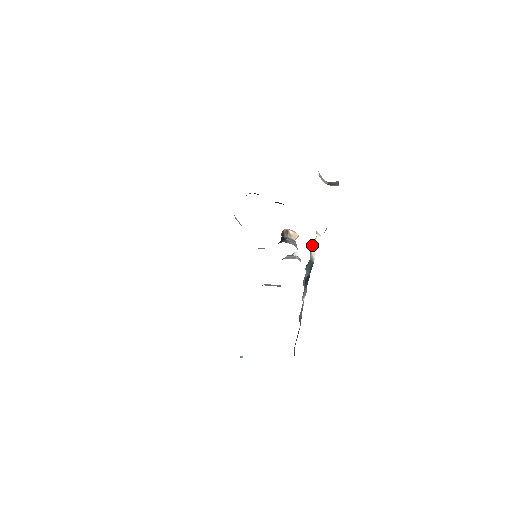
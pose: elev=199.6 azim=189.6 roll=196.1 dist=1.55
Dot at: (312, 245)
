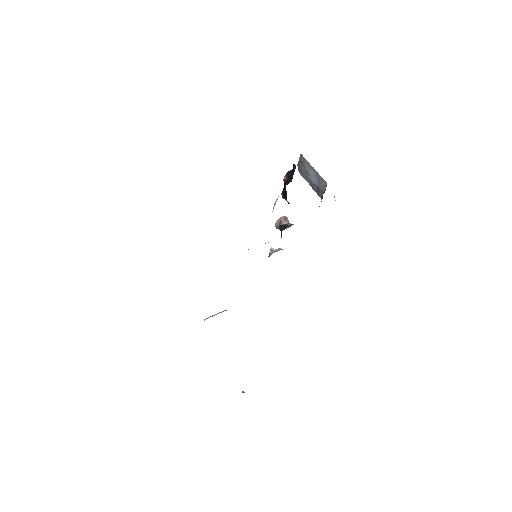
Dot at: occluded
